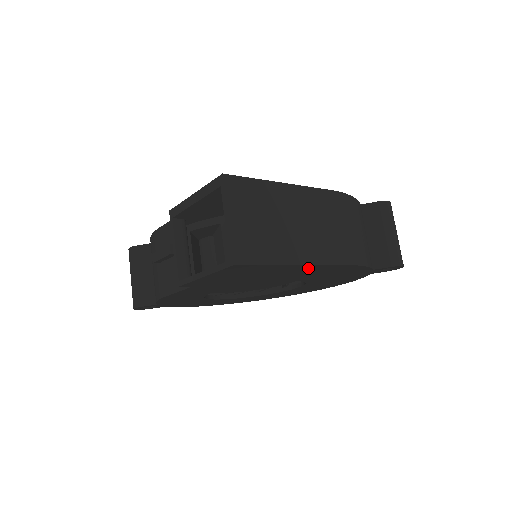
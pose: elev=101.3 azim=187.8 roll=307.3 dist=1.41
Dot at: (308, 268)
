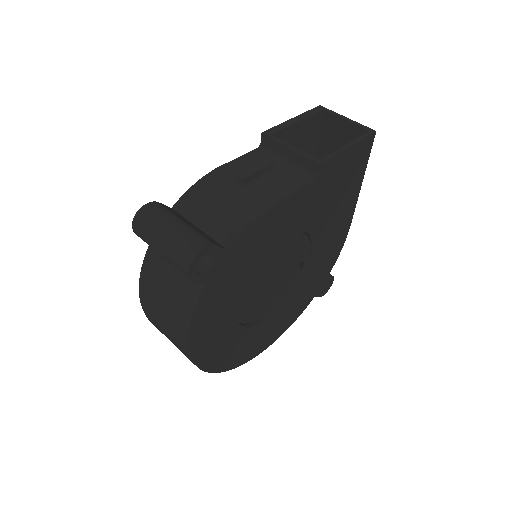
Dot at: (349, 208)
